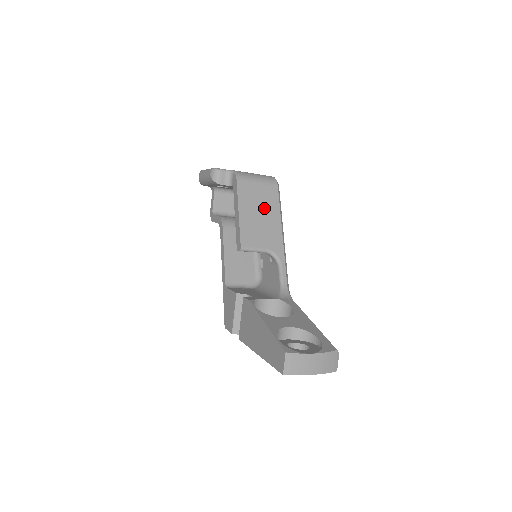
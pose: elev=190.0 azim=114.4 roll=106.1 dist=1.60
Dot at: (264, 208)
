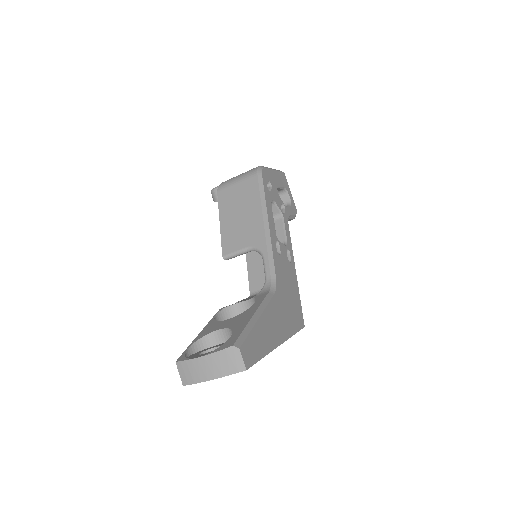
Dot at: (244, 205)
